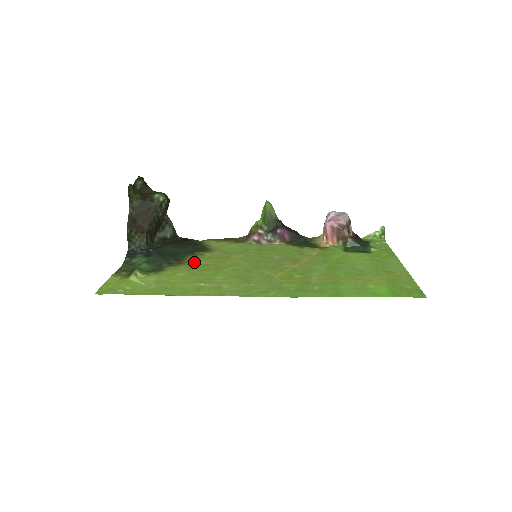
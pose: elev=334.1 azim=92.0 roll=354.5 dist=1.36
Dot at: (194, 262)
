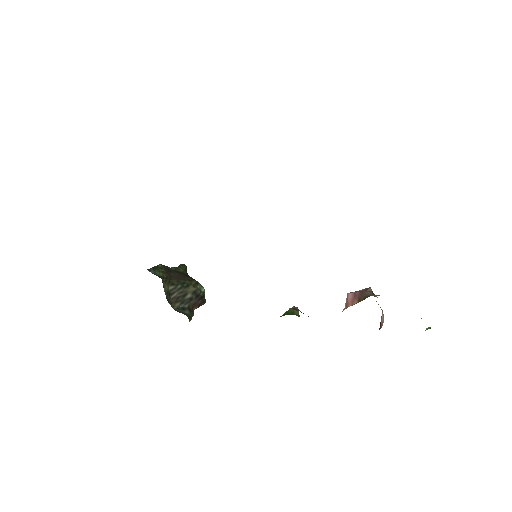
Dot at: occluded
